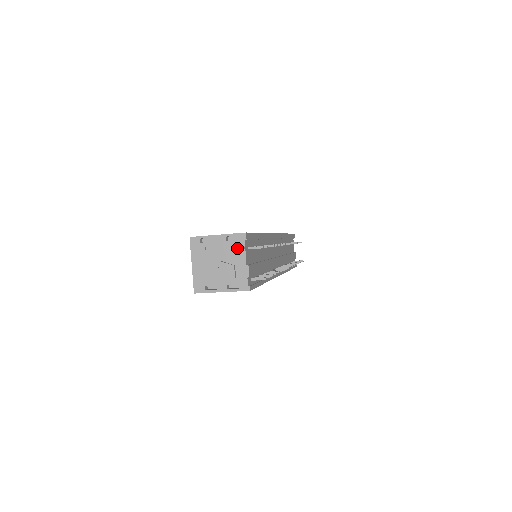
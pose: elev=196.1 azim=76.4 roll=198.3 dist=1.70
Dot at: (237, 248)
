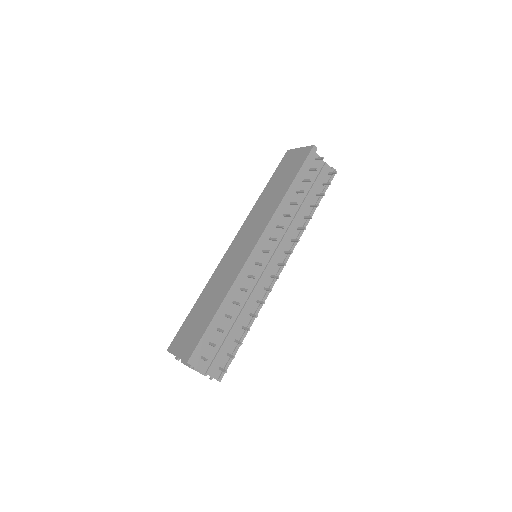
Dot at: (192, 366)
